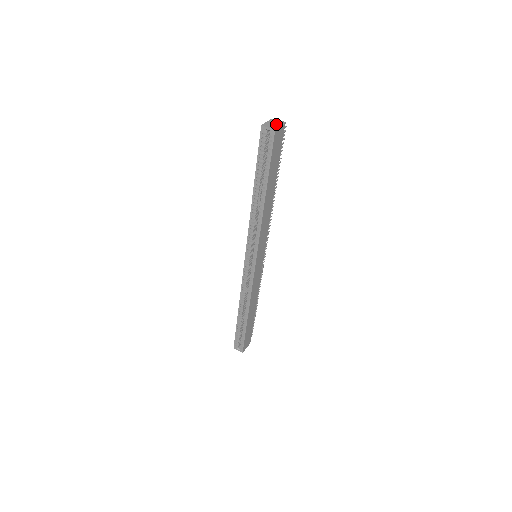
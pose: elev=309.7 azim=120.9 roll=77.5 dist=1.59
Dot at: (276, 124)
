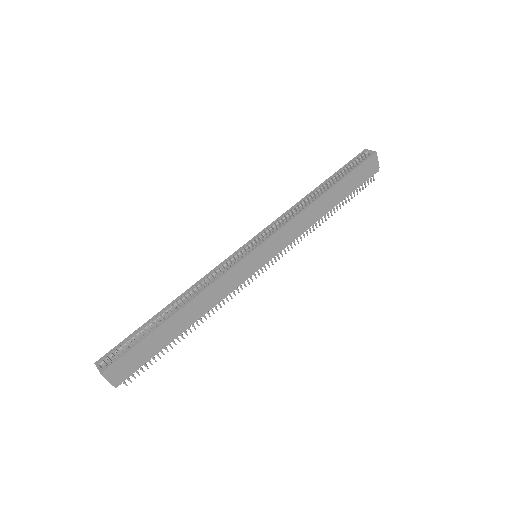
Dot at: occluded
